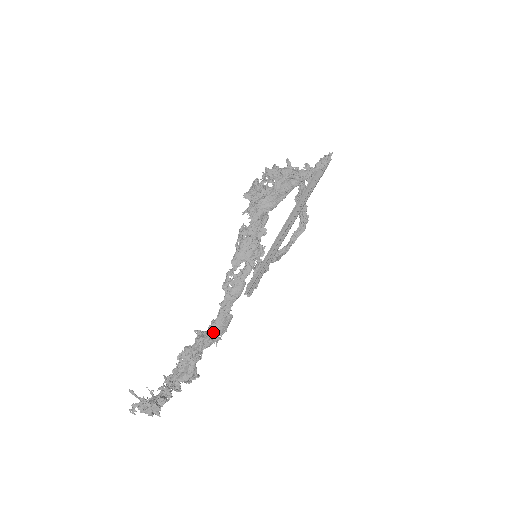
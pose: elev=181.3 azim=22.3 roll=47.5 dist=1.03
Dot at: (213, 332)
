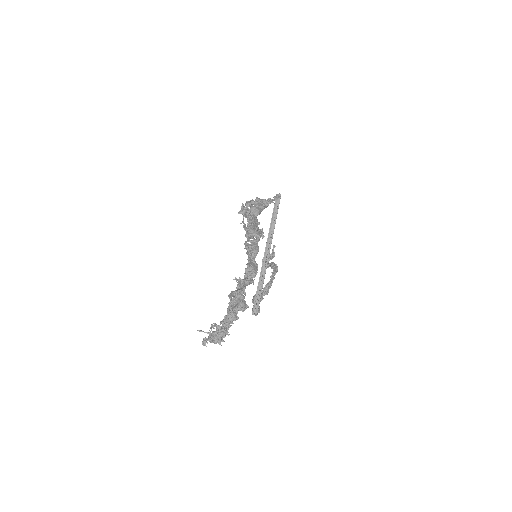
Dot at: (249, 272)
